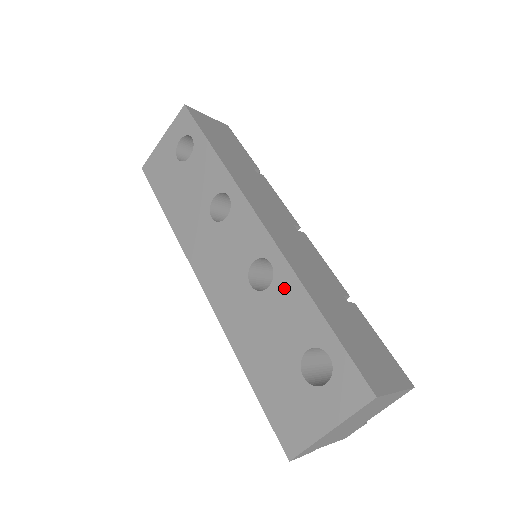
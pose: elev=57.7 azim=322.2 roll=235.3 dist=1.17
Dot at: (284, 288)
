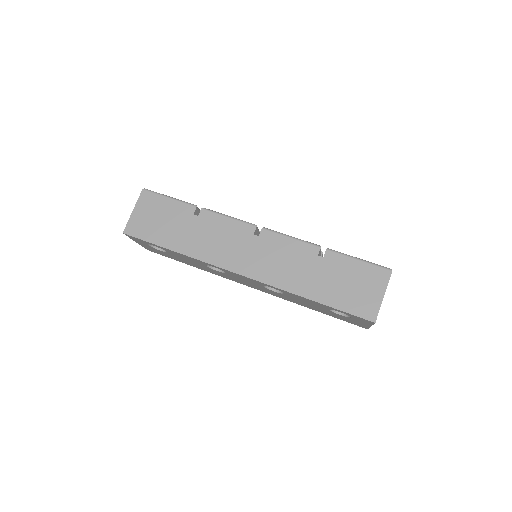
Dot at: (291, 295)
